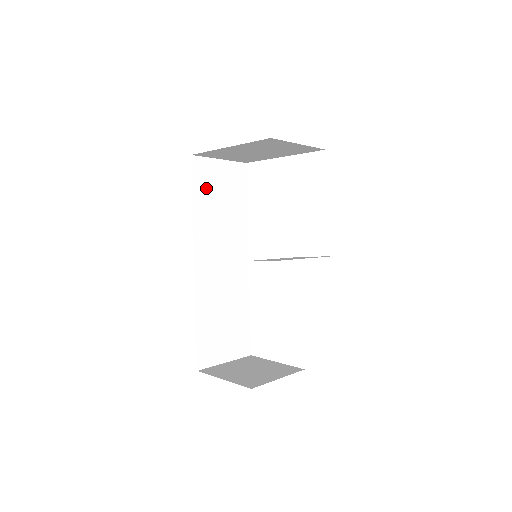
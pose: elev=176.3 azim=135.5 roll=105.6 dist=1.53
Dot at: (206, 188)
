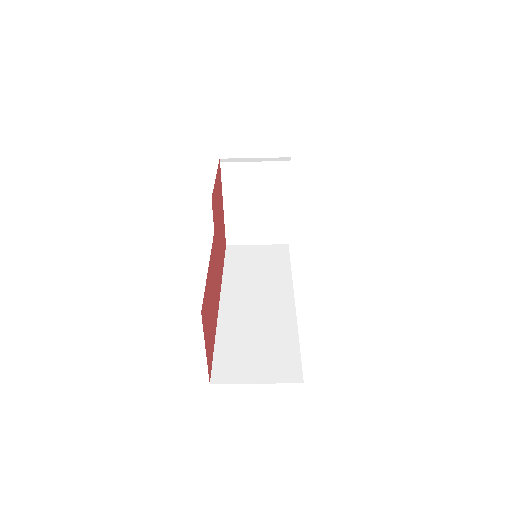
Dot at: (240, 259)
